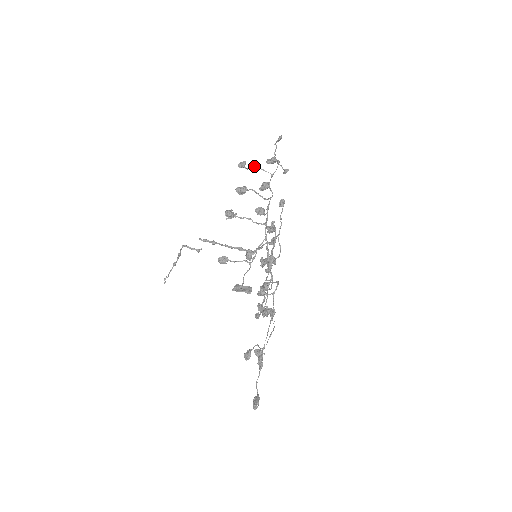
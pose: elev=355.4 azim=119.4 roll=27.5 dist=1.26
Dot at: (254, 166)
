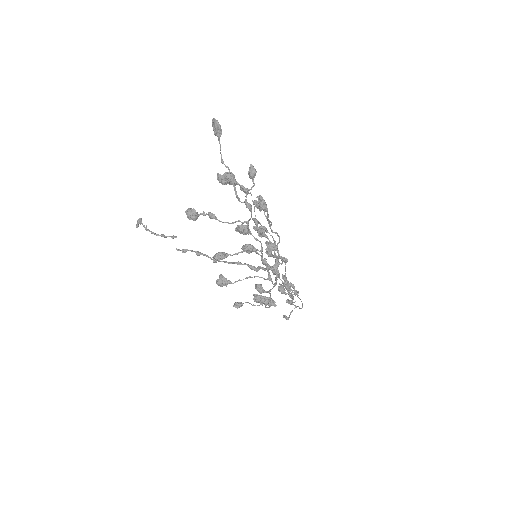
Dot at: (215, 219)
